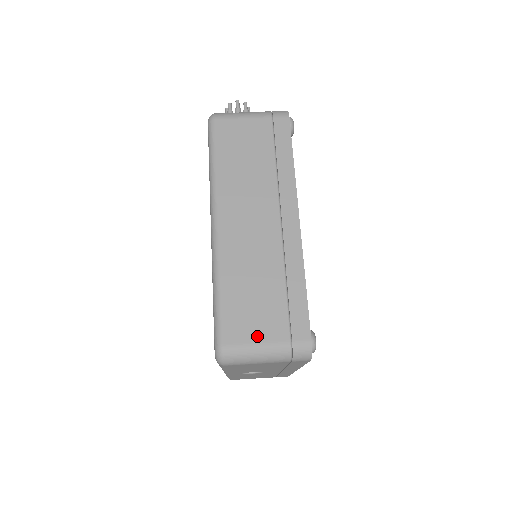
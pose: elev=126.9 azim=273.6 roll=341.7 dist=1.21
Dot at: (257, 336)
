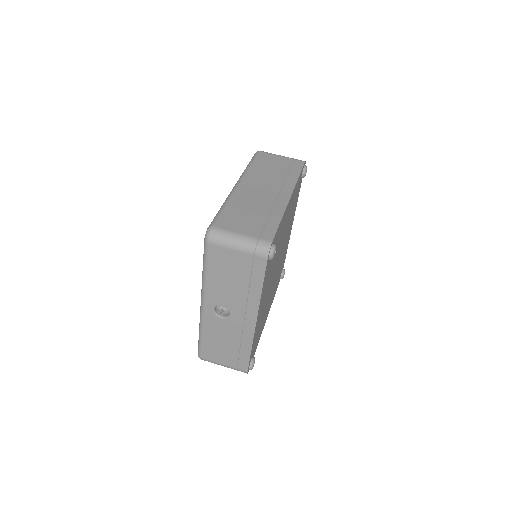
Dot at: (238, 229)
